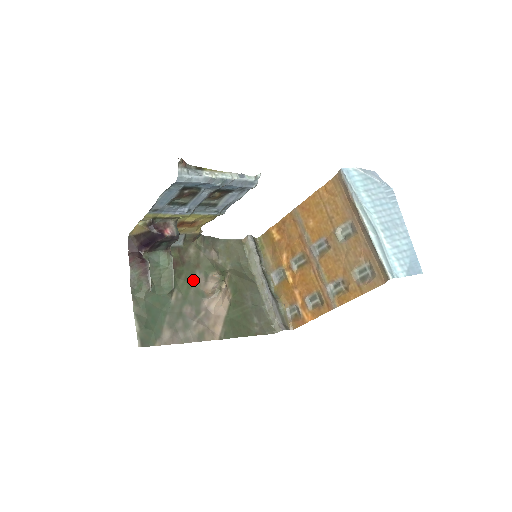
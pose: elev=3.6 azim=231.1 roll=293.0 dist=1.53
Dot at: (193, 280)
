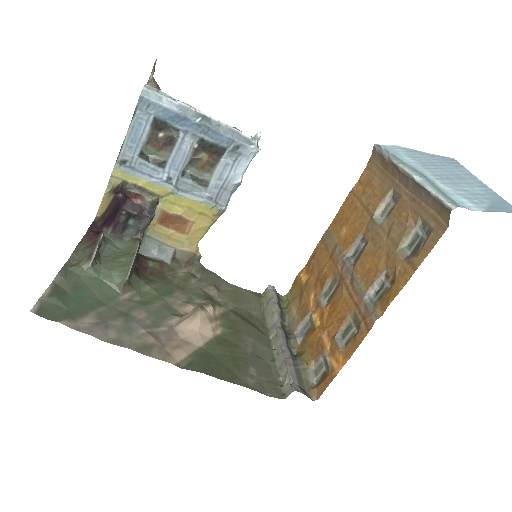
Dot at: (167, 295)
